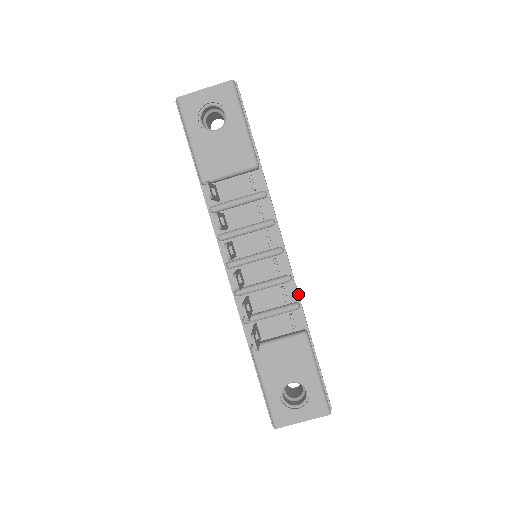
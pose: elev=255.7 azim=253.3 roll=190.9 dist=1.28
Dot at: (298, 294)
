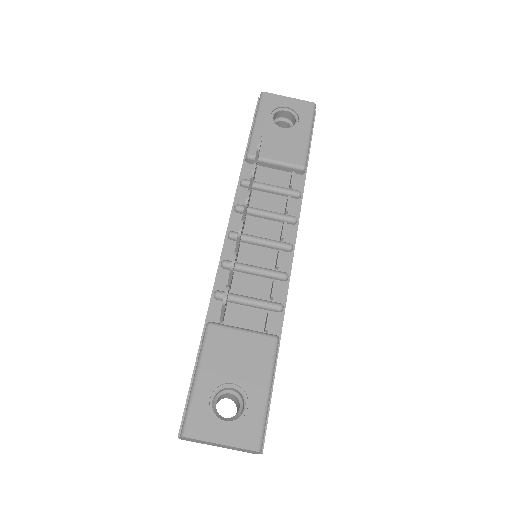
Dot at: occluded
